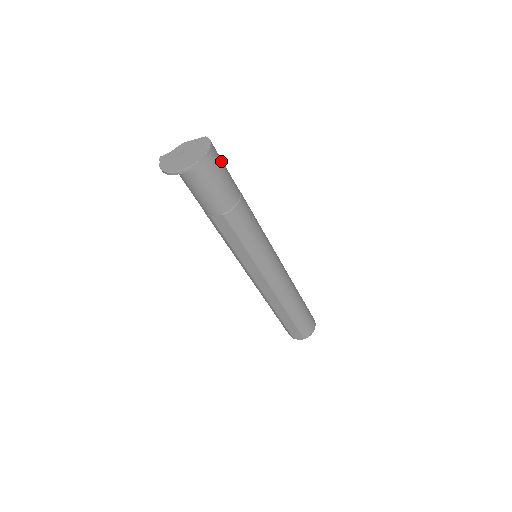
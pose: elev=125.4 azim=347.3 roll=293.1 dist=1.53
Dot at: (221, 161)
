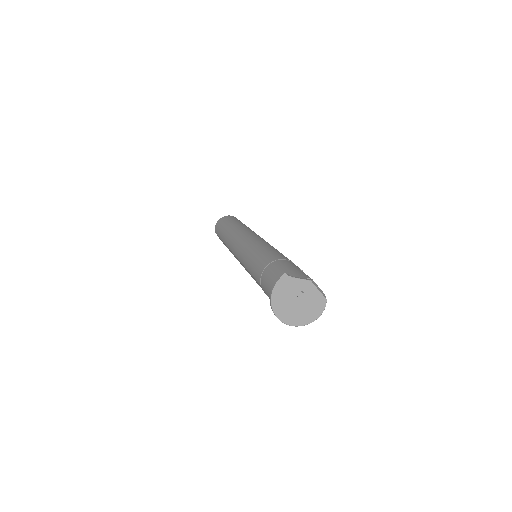
Dot at: occluded
